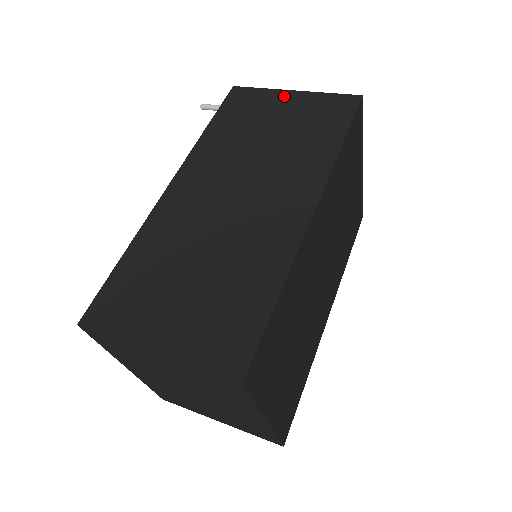
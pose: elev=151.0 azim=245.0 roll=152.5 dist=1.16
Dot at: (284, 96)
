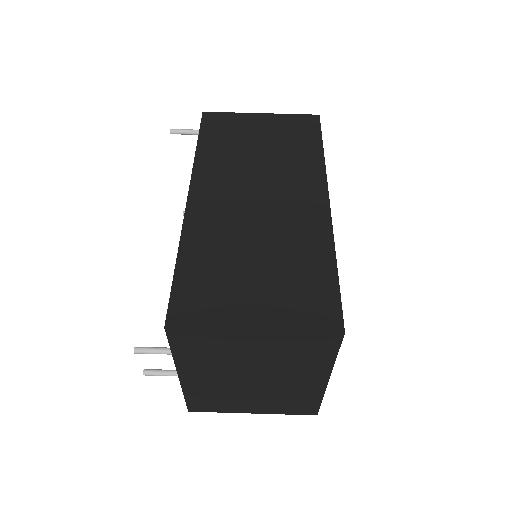
Dot at: (255, 118)
